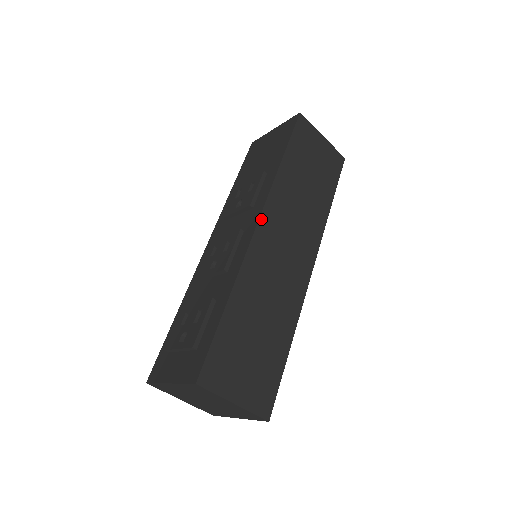
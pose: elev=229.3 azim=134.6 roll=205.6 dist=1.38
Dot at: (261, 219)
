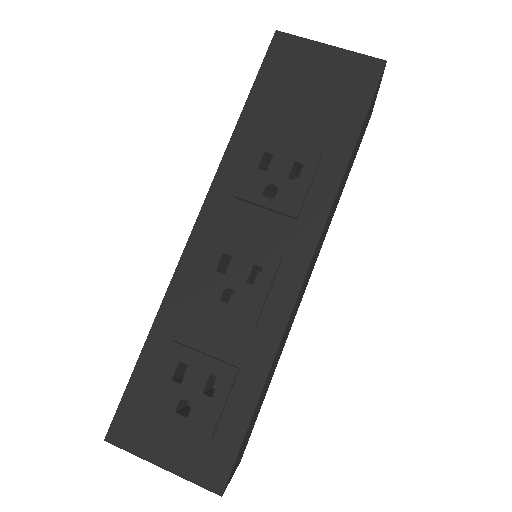
Dot at: (313, 256)
